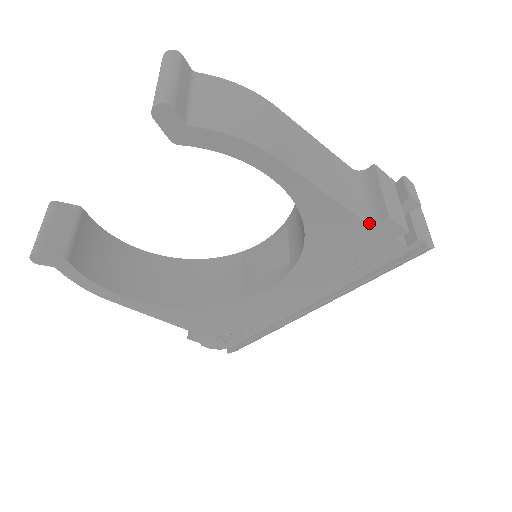
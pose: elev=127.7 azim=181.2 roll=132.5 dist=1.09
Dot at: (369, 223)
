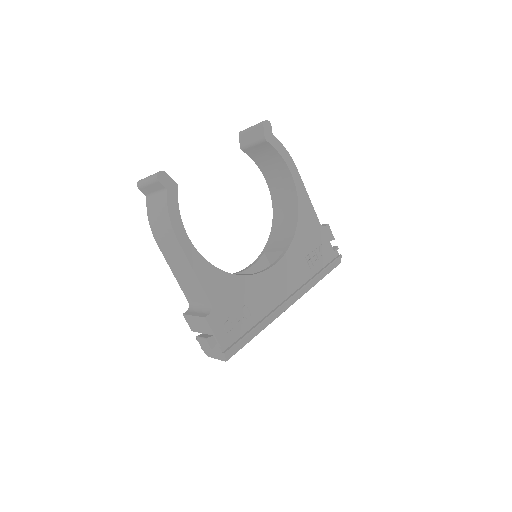
Dot at: (321, 225)
